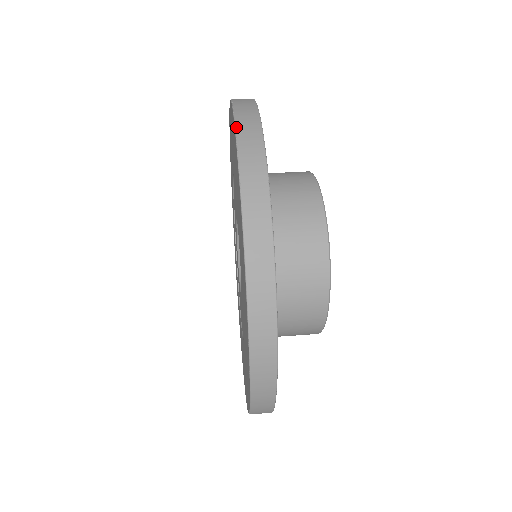
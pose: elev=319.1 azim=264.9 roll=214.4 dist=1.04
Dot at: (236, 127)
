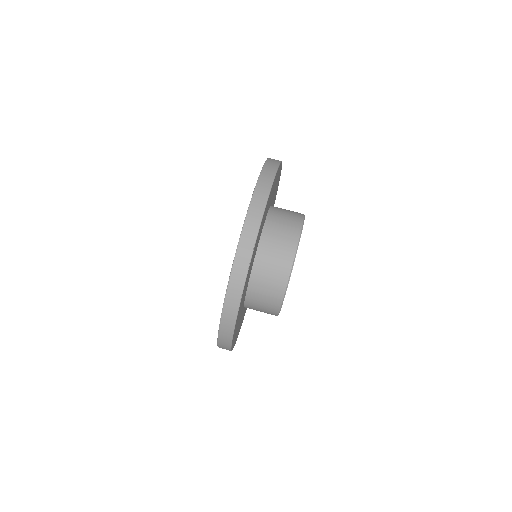
Dot at: (221, 319)
